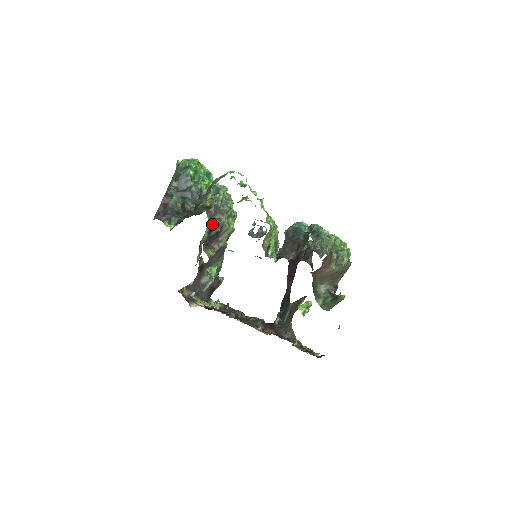
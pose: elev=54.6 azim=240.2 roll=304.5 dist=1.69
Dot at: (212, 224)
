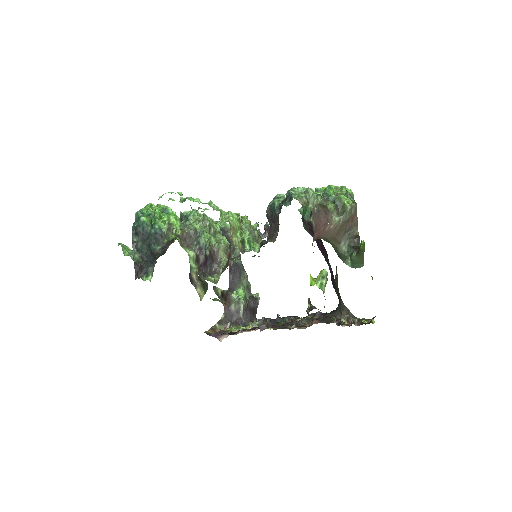
Dot at: (194, 252)
